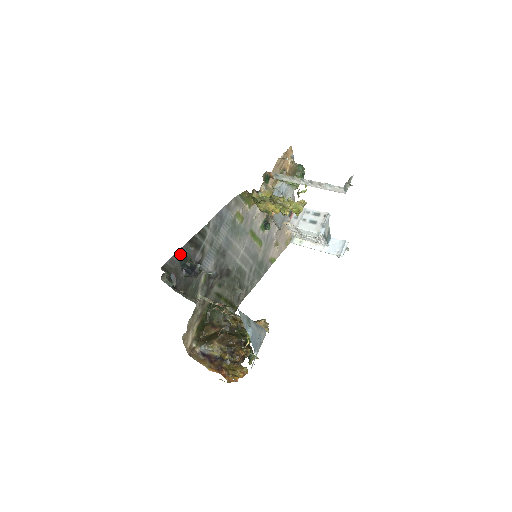
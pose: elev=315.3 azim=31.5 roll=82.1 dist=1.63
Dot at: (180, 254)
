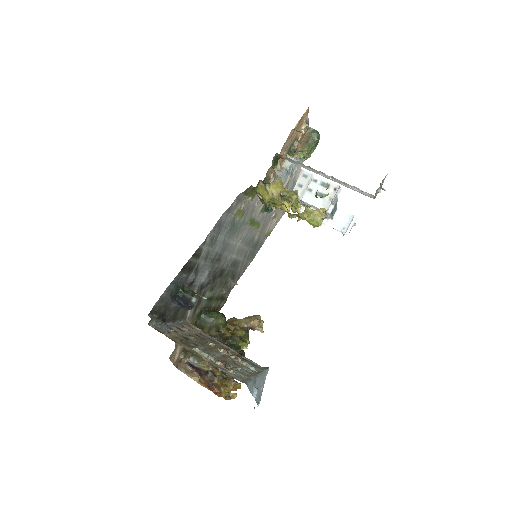
Dot at: (171, 287)
